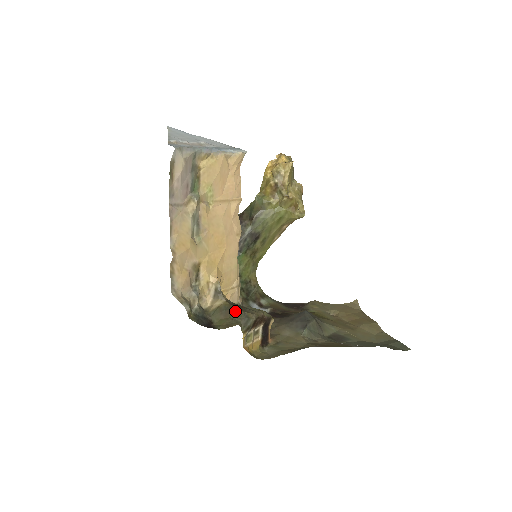
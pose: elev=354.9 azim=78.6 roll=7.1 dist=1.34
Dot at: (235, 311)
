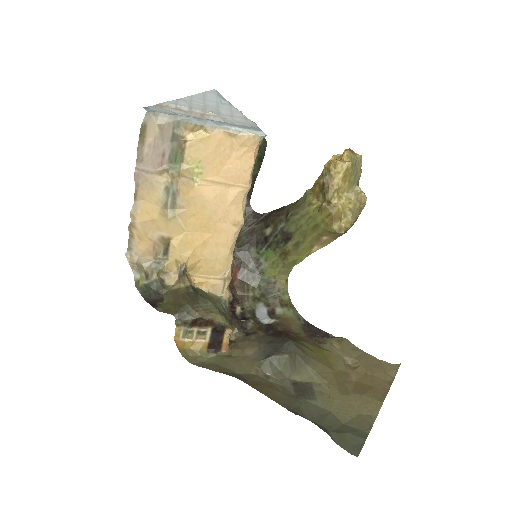
Dot at: (183, 300)
